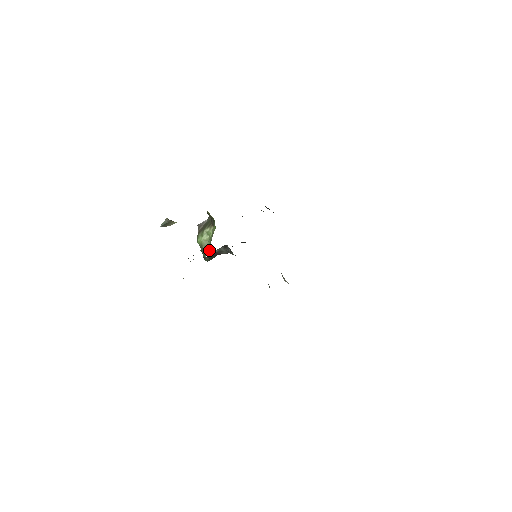
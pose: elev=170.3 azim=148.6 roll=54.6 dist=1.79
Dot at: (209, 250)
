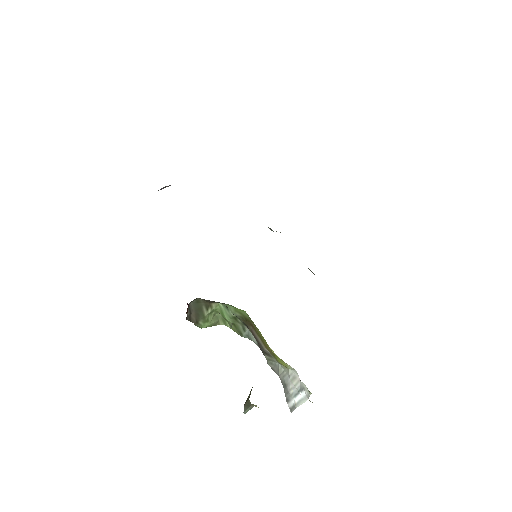
Dot at: (244, 327)
